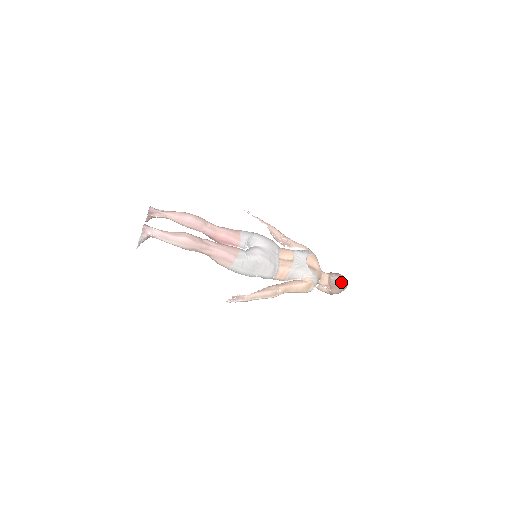
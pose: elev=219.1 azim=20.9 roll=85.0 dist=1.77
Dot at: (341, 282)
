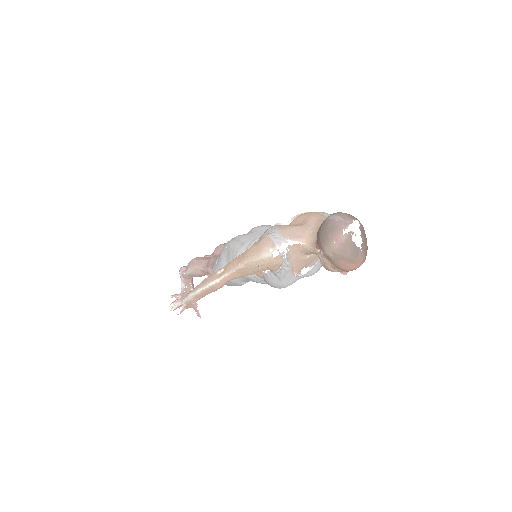
Dot at: (326, 222)
